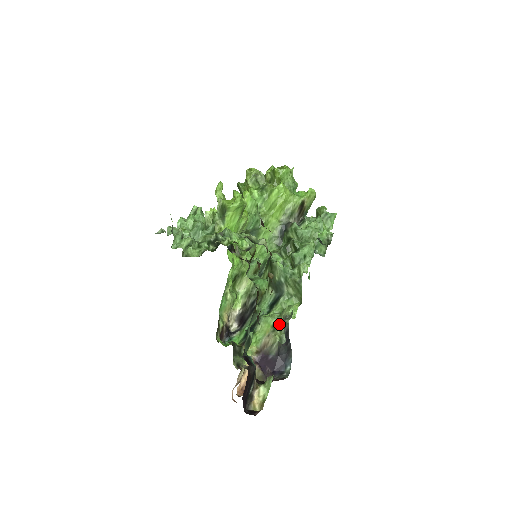
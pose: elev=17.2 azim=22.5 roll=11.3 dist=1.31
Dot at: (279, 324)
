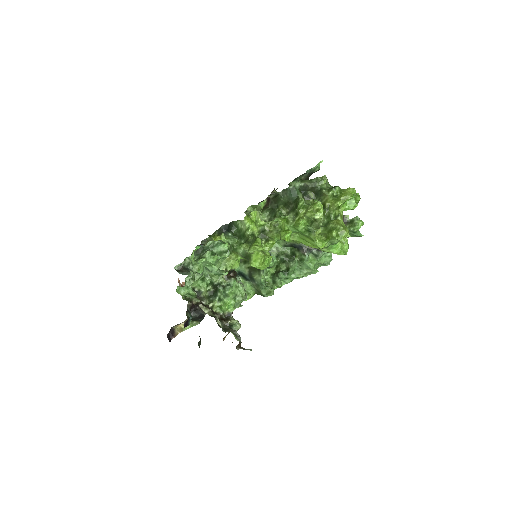
Dot at: occluded
